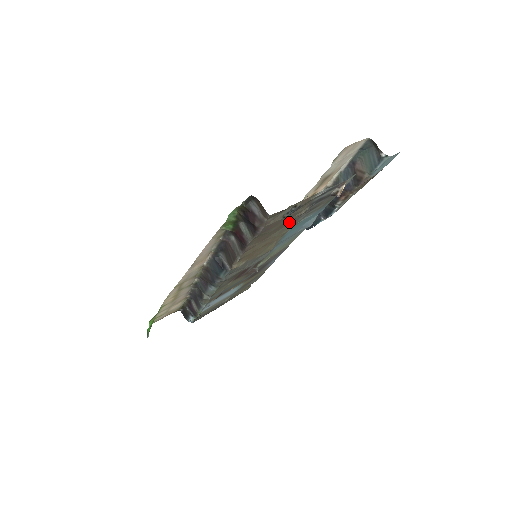
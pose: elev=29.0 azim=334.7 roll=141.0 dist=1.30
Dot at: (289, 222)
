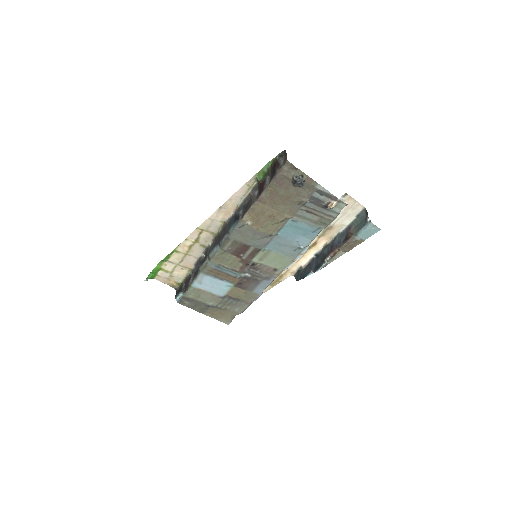
Dot at: (293, 203)
